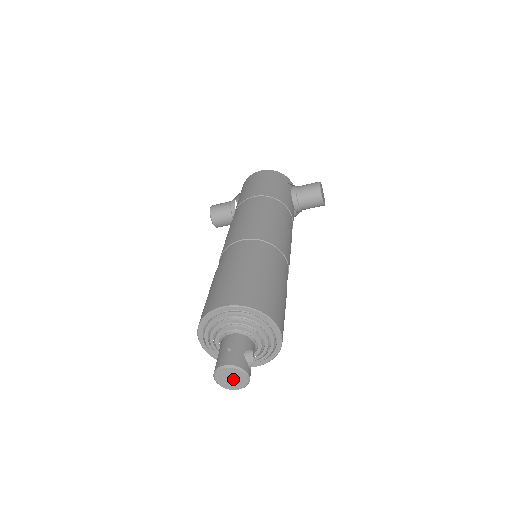
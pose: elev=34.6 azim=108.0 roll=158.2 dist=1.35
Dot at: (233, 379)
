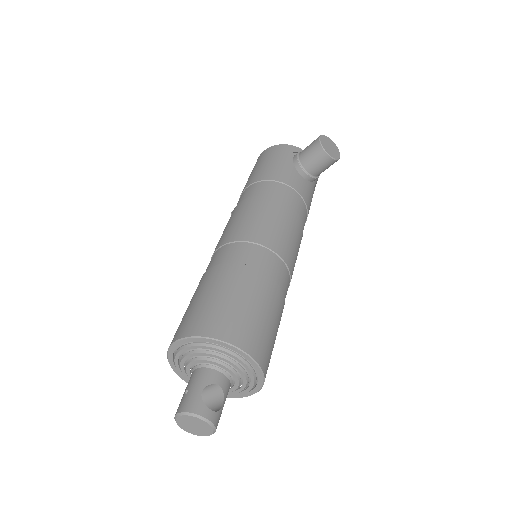
Dot at: (196, 426)
